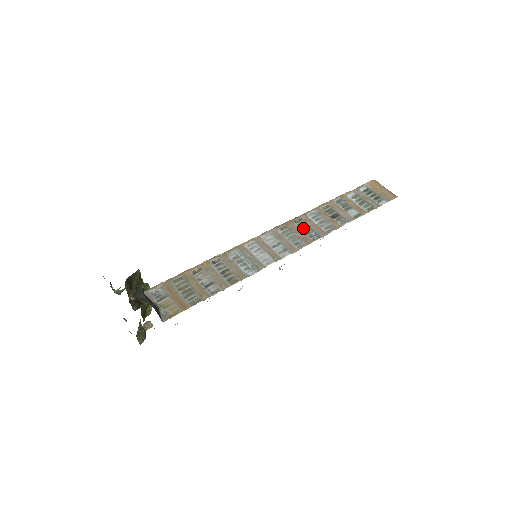
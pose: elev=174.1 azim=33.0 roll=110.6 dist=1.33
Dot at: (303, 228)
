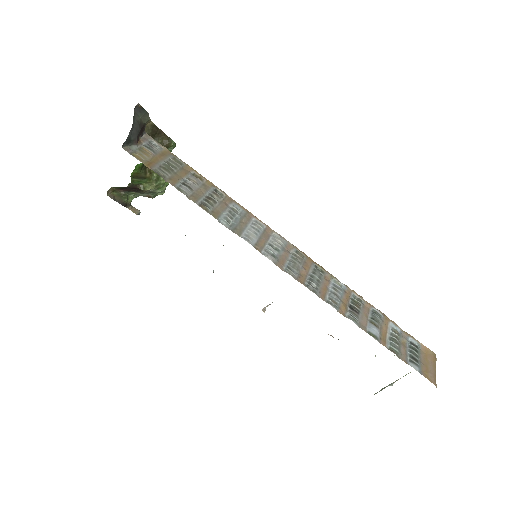
Dot at: (314, 274)
